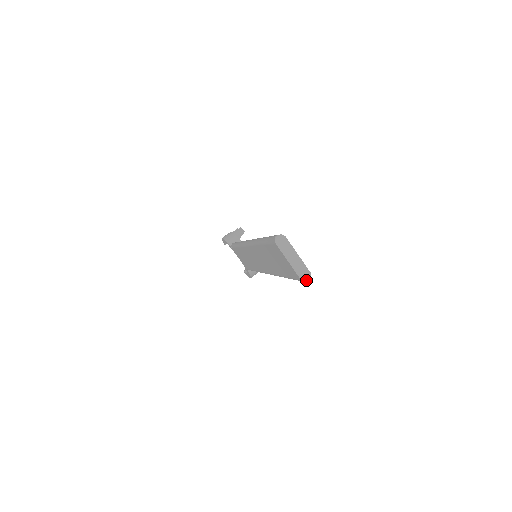
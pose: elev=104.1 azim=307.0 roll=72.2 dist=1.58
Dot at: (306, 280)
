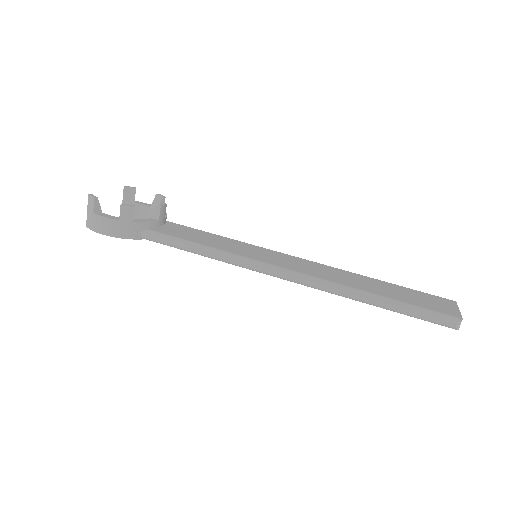
Dot at: occluded
